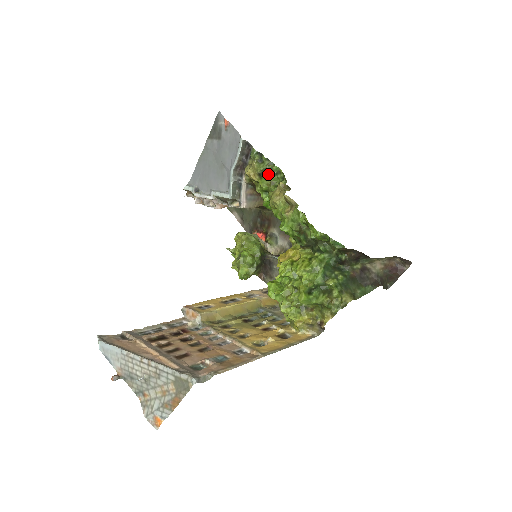
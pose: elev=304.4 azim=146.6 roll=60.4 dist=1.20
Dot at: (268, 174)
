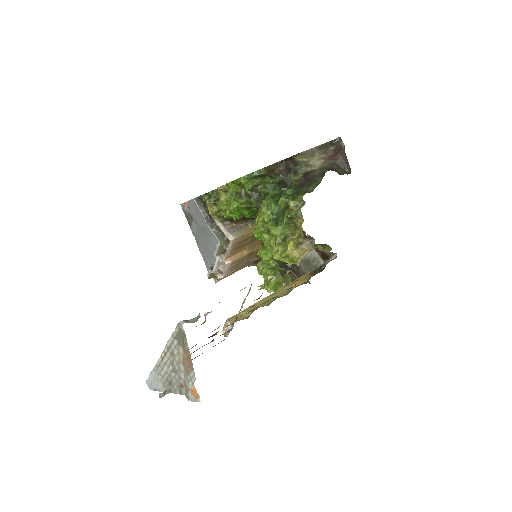
Dot at: (218, 198)
